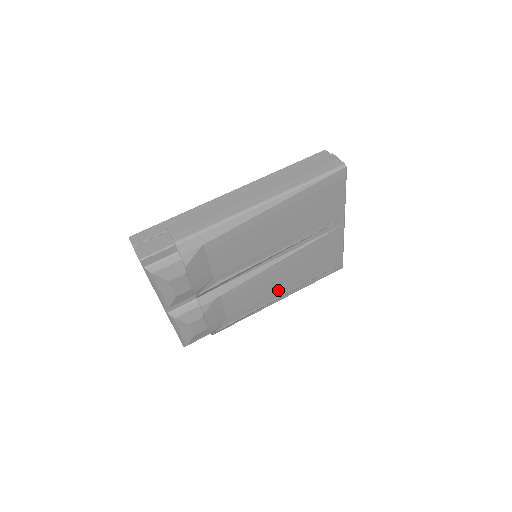
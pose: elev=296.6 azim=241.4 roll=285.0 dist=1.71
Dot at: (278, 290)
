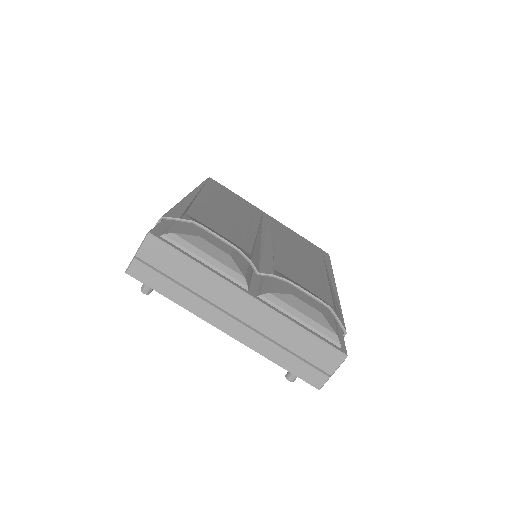
Dot at: (316, 270)
